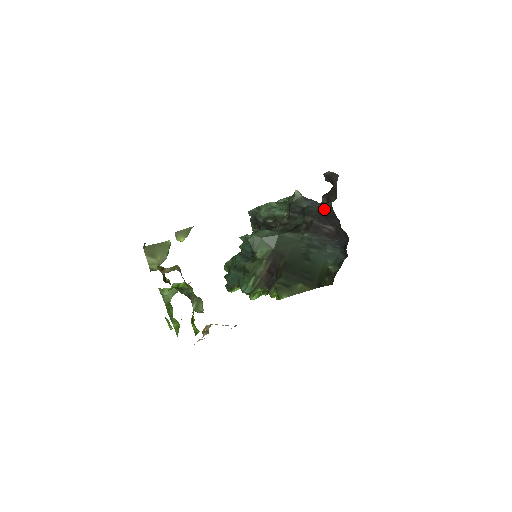
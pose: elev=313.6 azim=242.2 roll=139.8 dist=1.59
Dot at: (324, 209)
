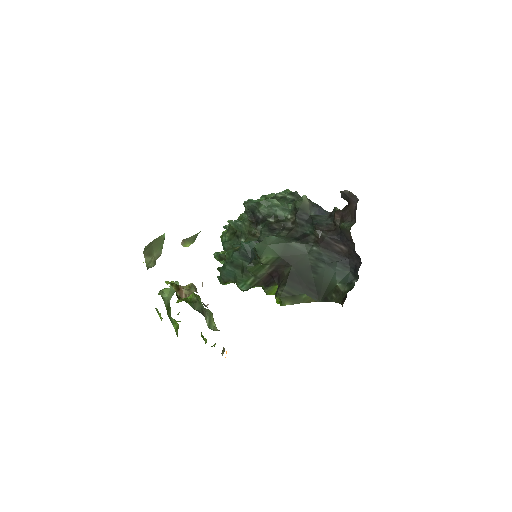
Dot at: (337, 226)
